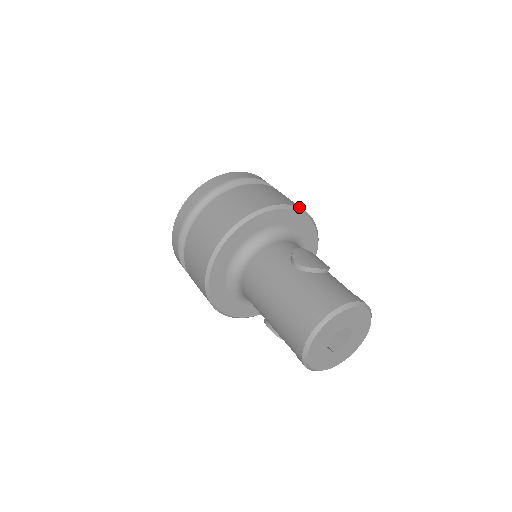
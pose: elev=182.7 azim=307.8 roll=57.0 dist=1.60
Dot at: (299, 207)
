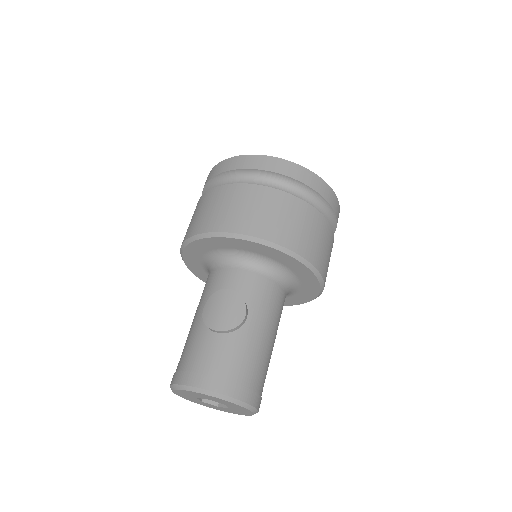
Dot at: (252, 235)
